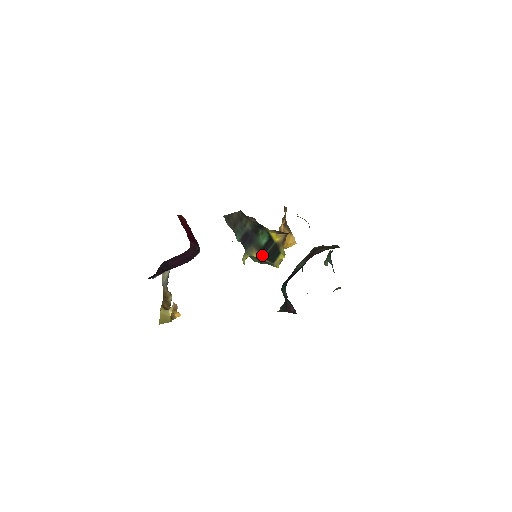
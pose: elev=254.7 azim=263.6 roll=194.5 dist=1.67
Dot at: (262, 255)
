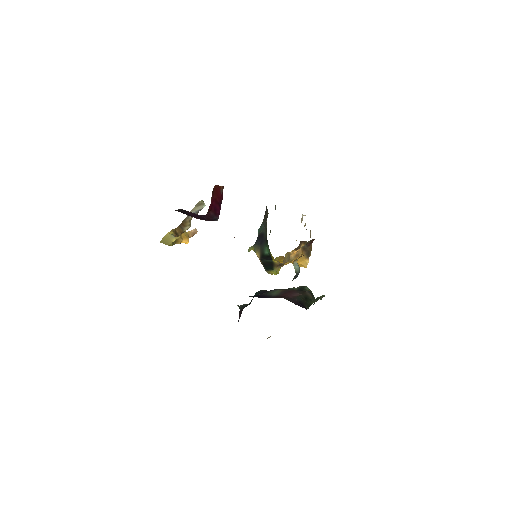
Dot at: (261, 259)
